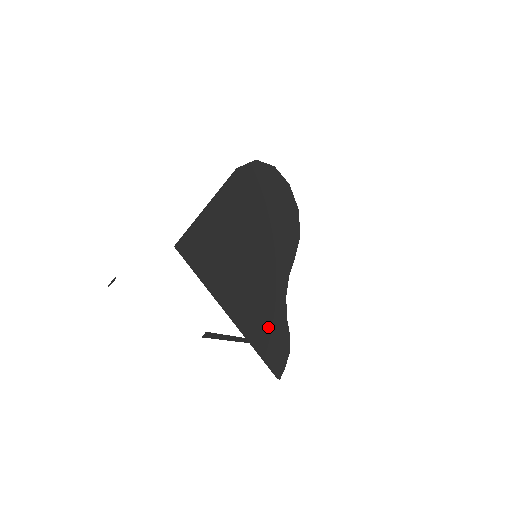
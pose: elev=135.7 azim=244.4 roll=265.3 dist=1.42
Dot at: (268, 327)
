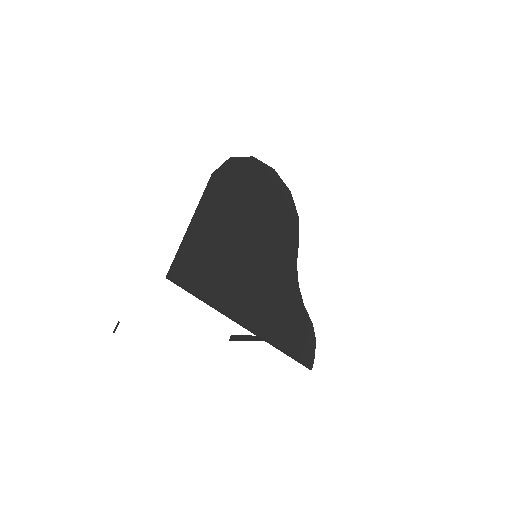
Dot at: (286, 323)
